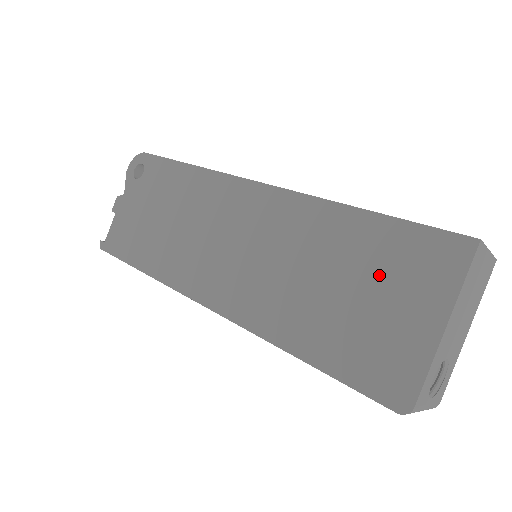
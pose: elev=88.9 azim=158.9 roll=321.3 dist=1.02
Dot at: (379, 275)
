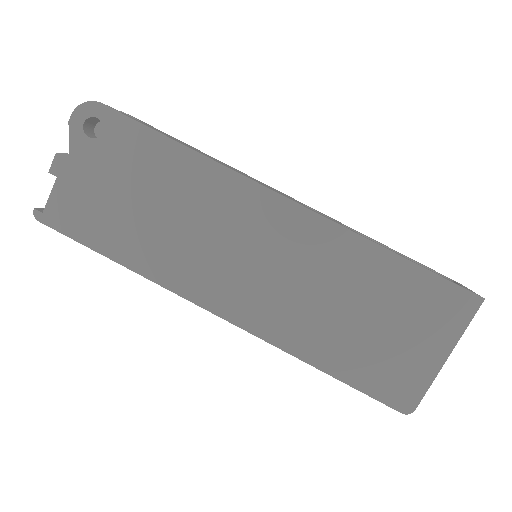
Dot at: (401, 312)
